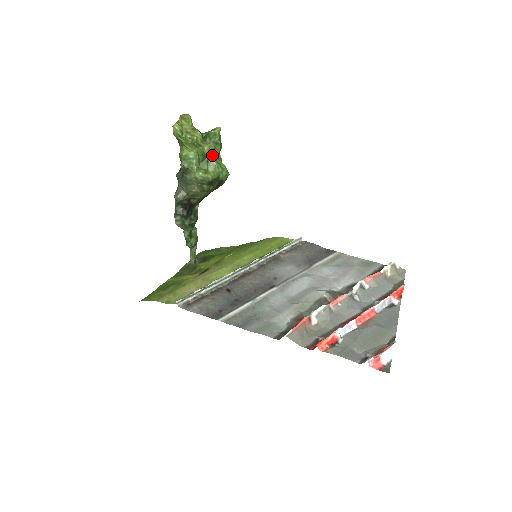
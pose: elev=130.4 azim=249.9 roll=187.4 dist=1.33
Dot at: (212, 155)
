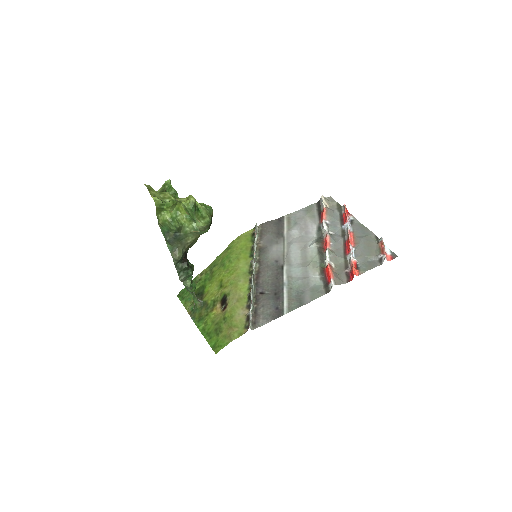
Dot at: (197, 202)
